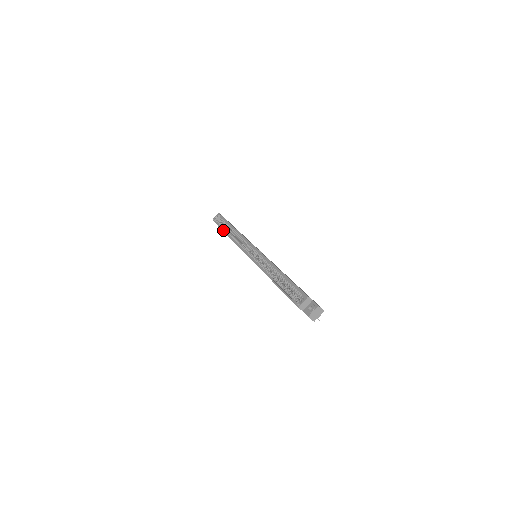
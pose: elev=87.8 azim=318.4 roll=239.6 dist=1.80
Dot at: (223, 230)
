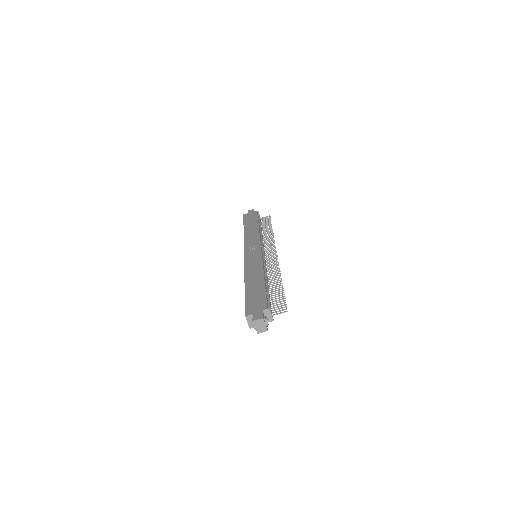
Dot at: occluded
